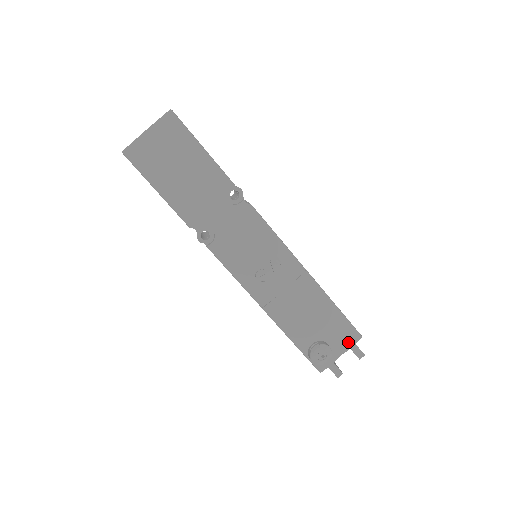
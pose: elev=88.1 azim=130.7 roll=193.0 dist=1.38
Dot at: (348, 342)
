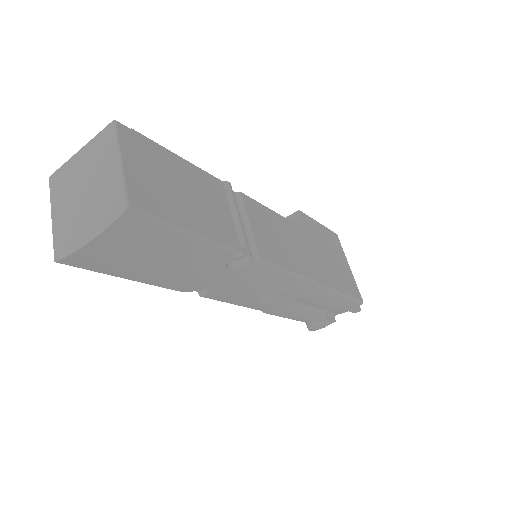
Dot at: (348, 309)
